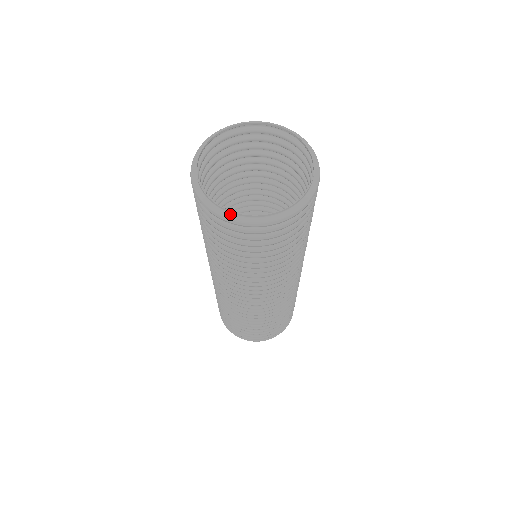
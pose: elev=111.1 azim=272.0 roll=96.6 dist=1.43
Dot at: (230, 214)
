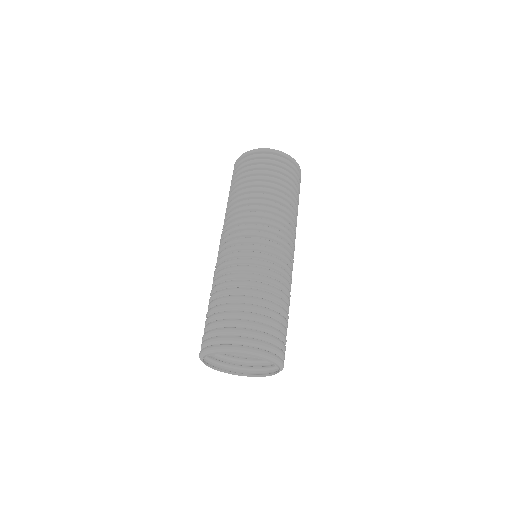
Dot at: (221, 370)
